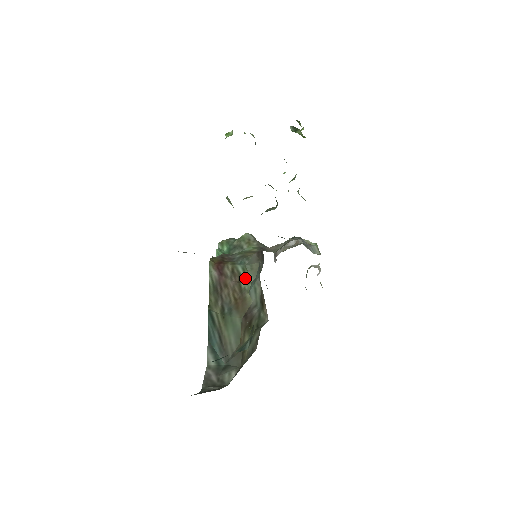
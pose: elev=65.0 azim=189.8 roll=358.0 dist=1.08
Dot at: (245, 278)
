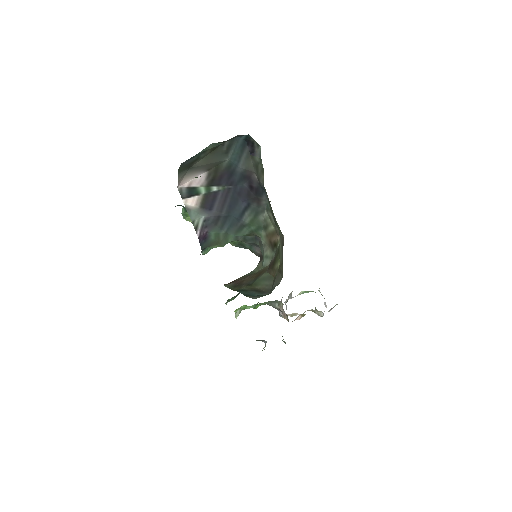
Dot at: occluded
